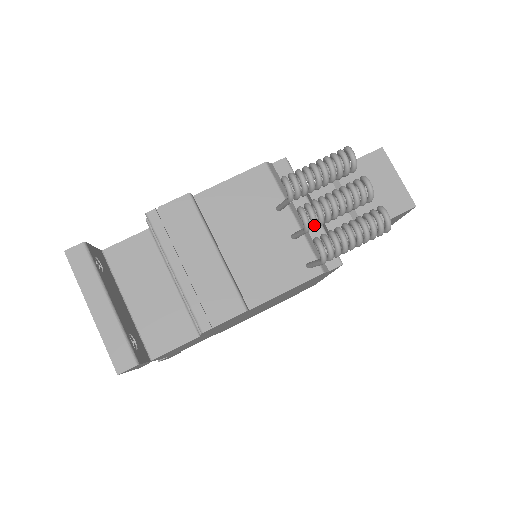
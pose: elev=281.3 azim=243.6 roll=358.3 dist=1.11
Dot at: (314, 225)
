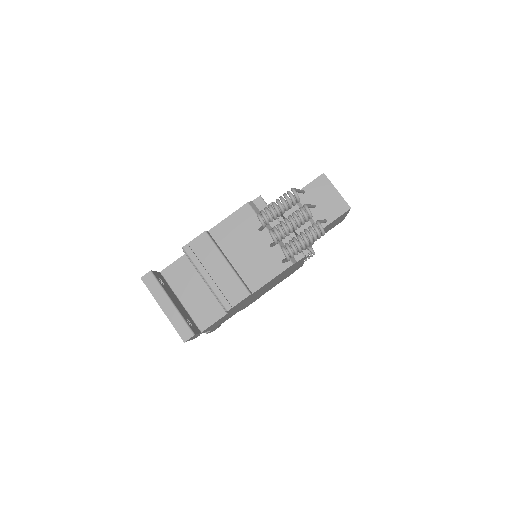
Dot at: (280, 239)
